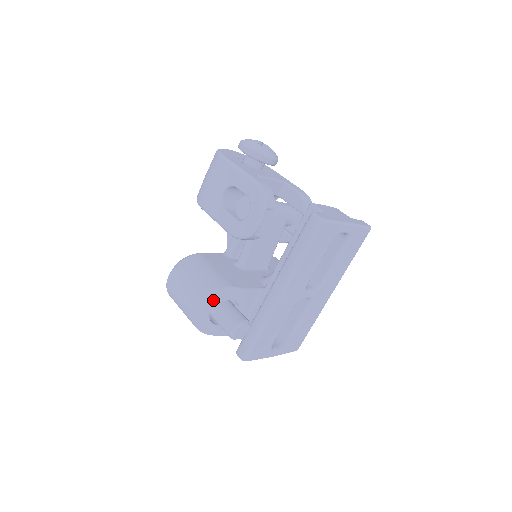
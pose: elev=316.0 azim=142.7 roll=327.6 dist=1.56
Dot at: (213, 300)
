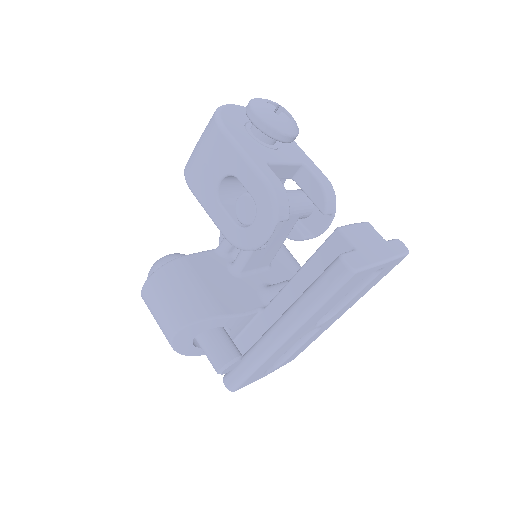
Dot at: (199, 329)
